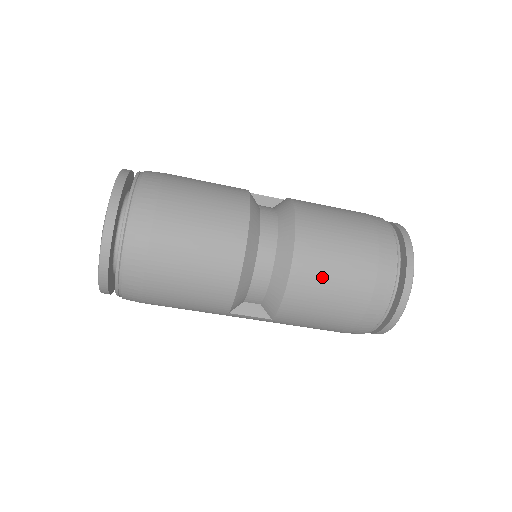
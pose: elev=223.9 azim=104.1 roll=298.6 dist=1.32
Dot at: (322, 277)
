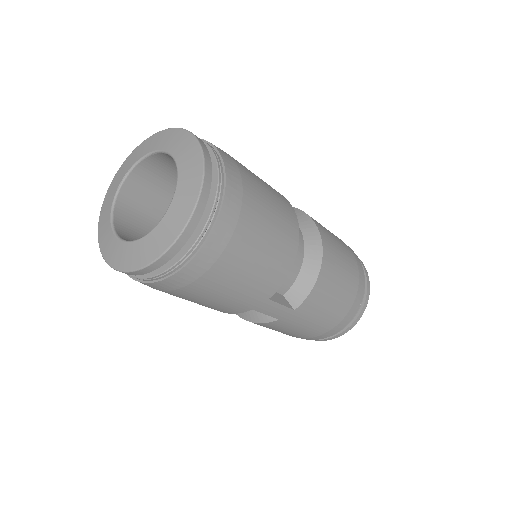
Dot at: (337, 262)
